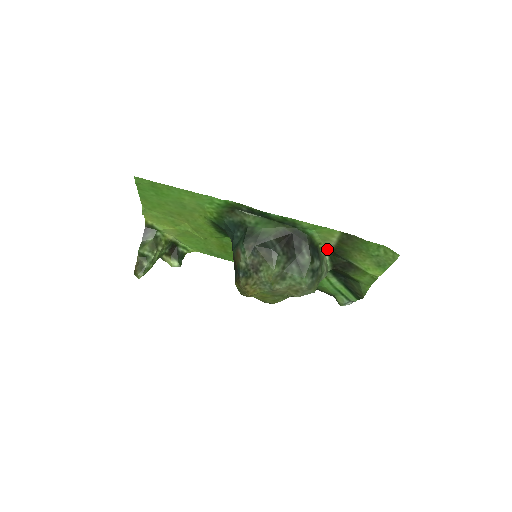
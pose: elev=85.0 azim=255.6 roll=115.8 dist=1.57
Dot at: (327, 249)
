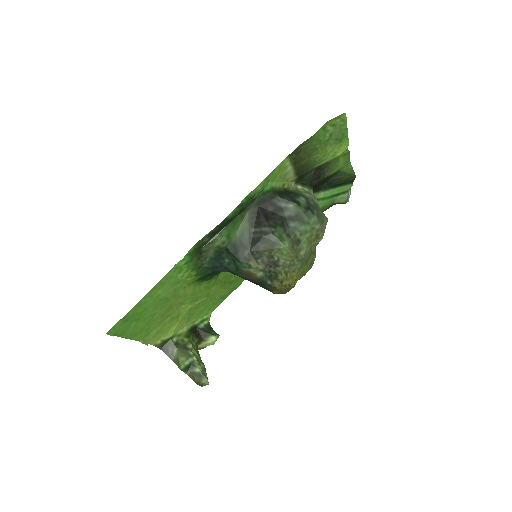
Dot at: (292, 182)
